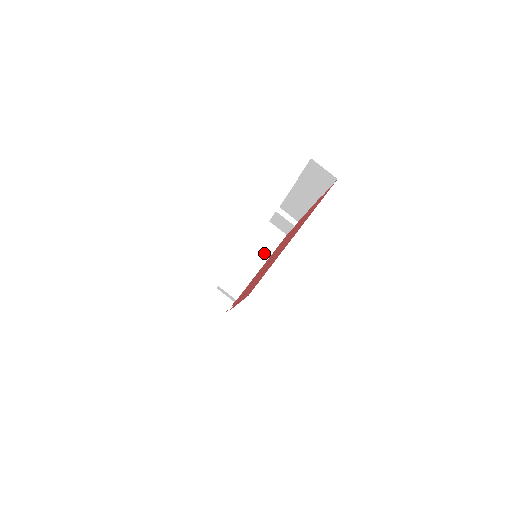
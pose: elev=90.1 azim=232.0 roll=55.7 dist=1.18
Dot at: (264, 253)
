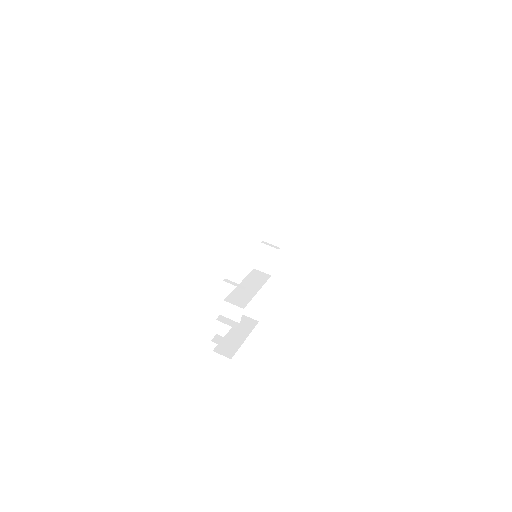
Dot at: (257, 284)
